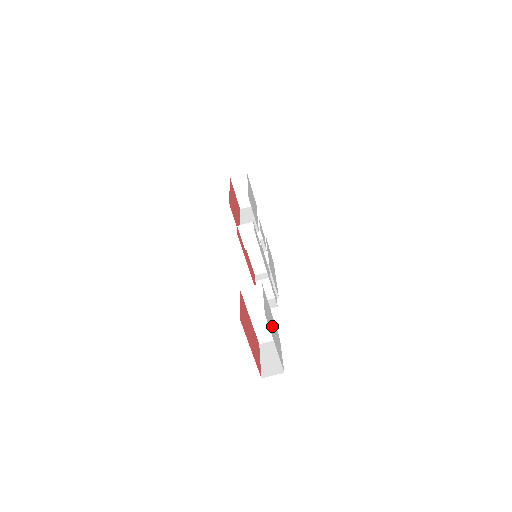
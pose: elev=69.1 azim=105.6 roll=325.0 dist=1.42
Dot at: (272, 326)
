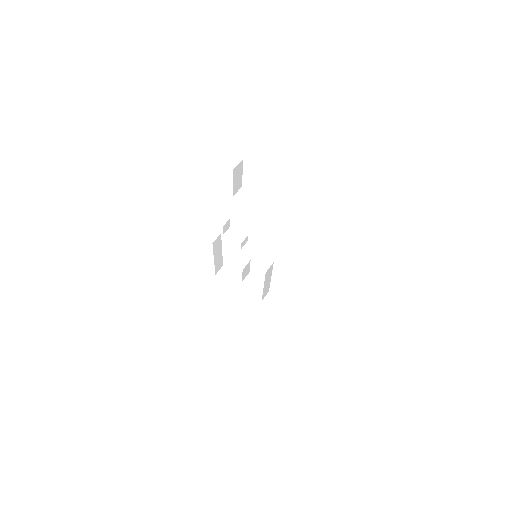
Dot at: occluded
